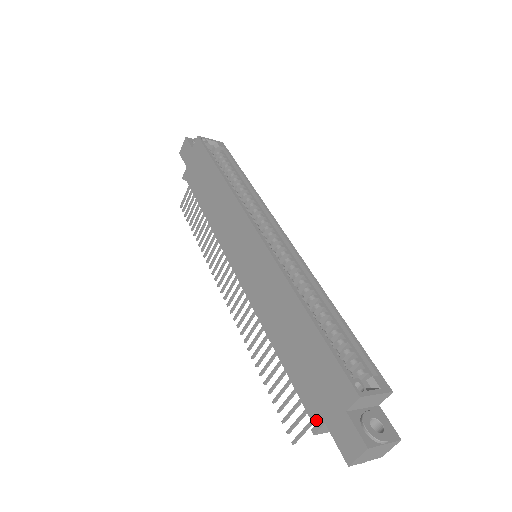
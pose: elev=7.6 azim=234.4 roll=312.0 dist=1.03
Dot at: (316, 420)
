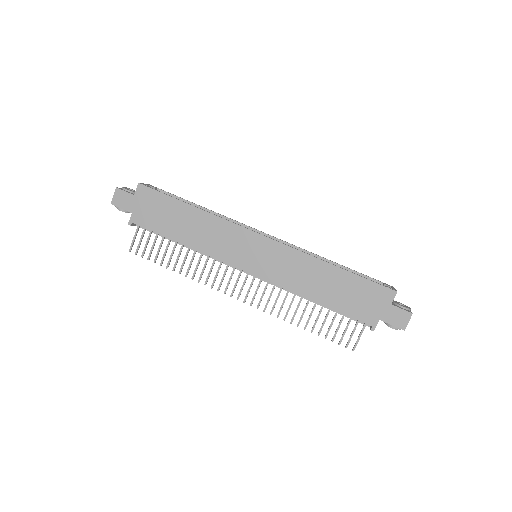
Dot at: (372, 322)
